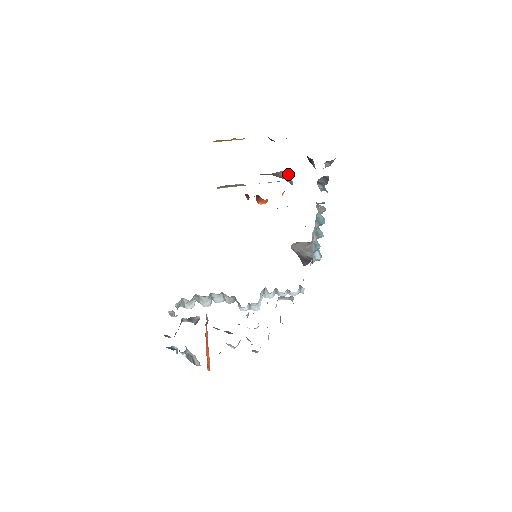
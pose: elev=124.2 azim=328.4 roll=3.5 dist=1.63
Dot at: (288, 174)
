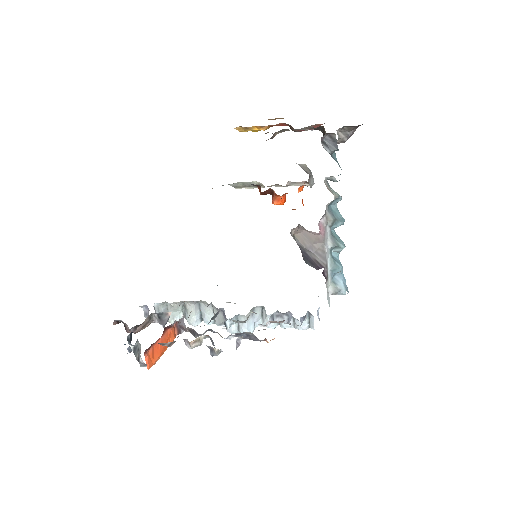
Dot at: (308, 168)
